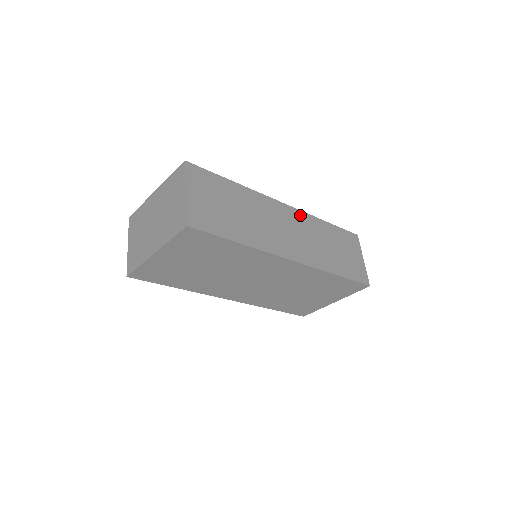
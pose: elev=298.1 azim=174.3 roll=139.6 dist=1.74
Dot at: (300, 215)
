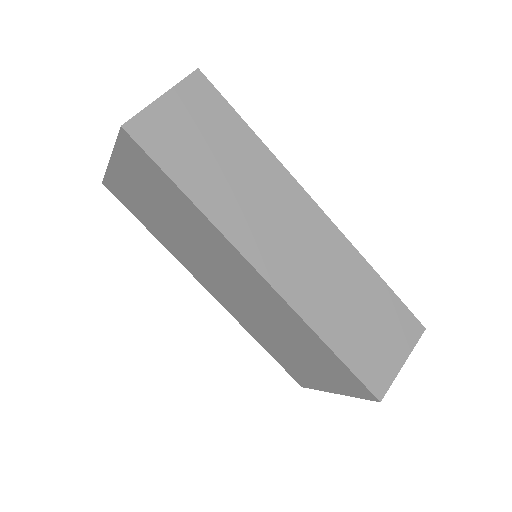
Dot at: (334, 236)
